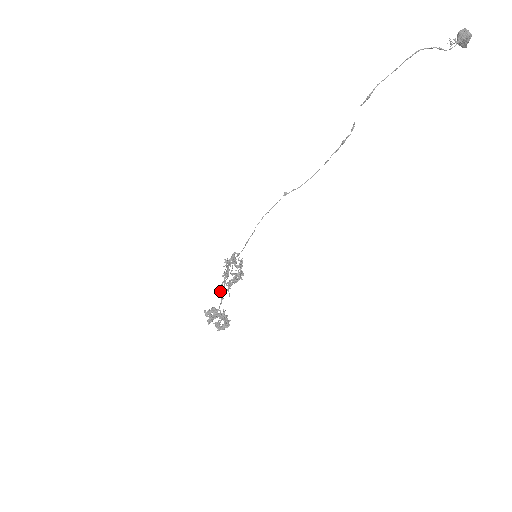
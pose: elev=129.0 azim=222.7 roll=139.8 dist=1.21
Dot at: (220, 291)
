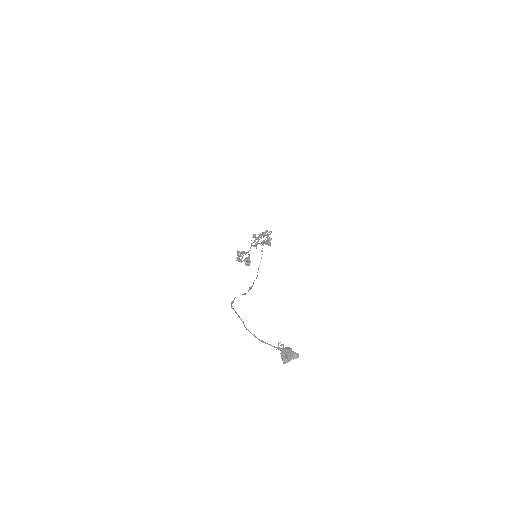
Dot at: (251, 245)
